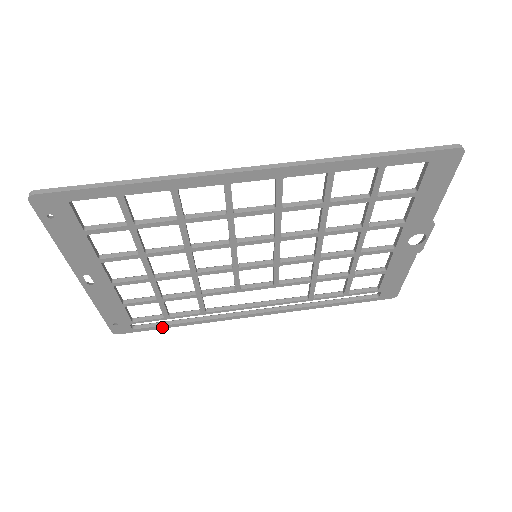
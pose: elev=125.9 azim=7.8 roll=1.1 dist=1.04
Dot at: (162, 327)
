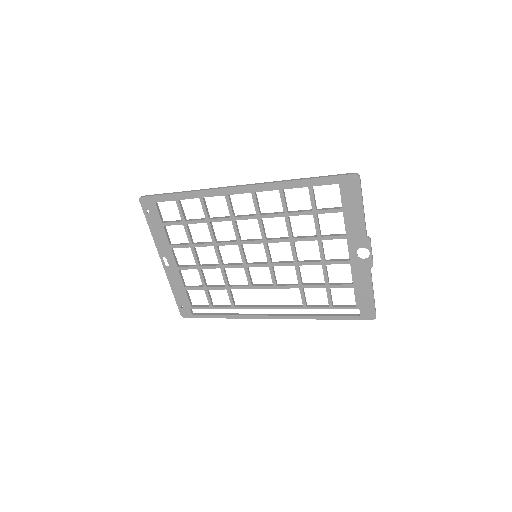
Dot at: (210, 317)
